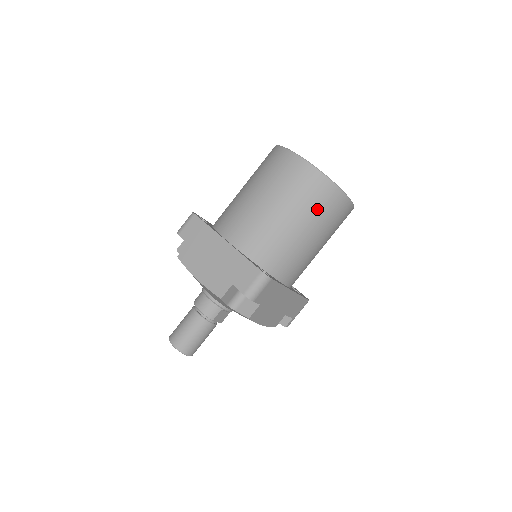
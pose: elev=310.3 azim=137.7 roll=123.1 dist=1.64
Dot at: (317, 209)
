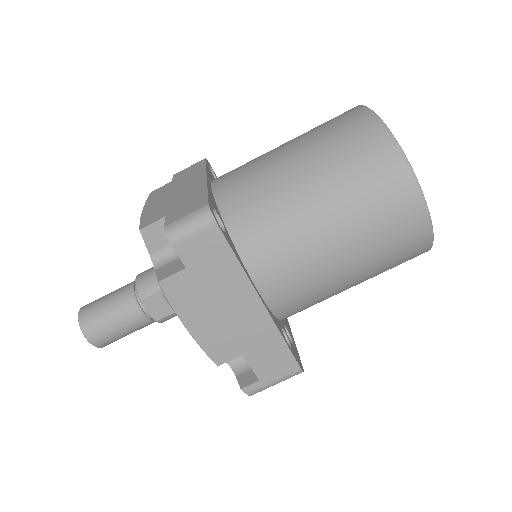
Dot at: (354, 175)
